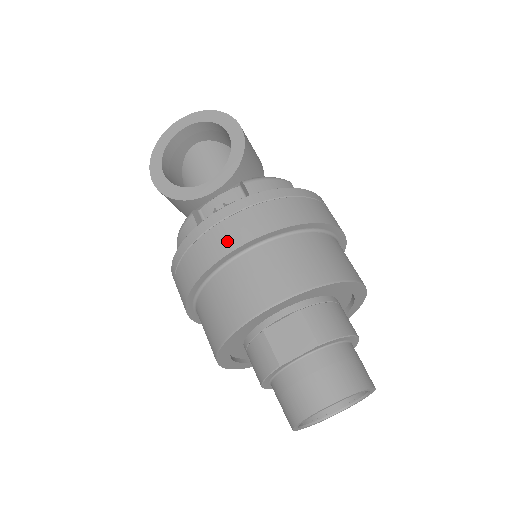
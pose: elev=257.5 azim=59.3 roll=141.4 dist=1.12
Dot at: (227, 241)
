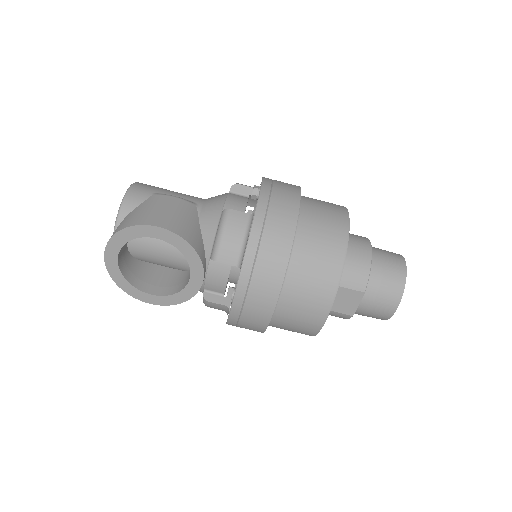
Dot at: (262, 312)
